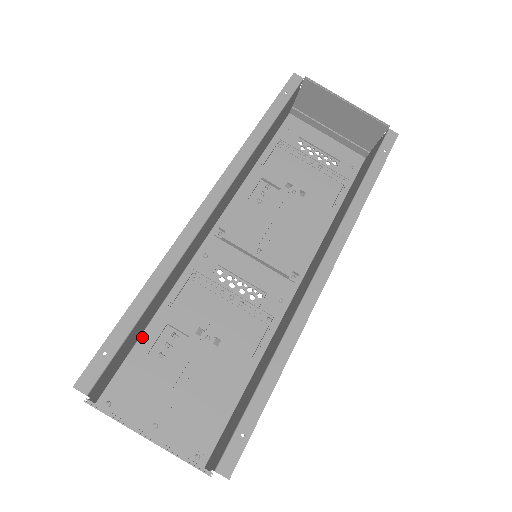
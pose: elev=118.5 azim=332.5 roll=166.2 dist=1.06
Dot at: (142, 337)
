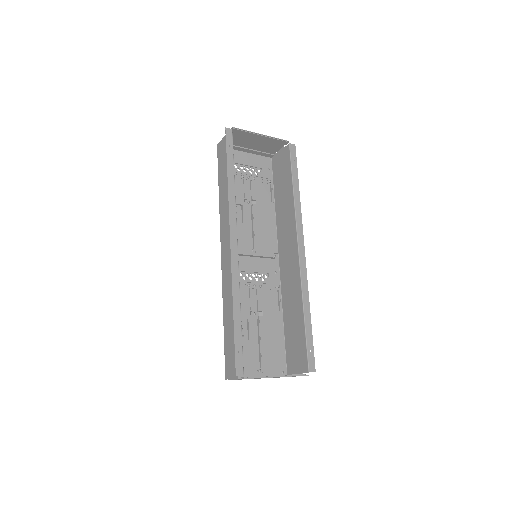
Dot at: (225, 333)
